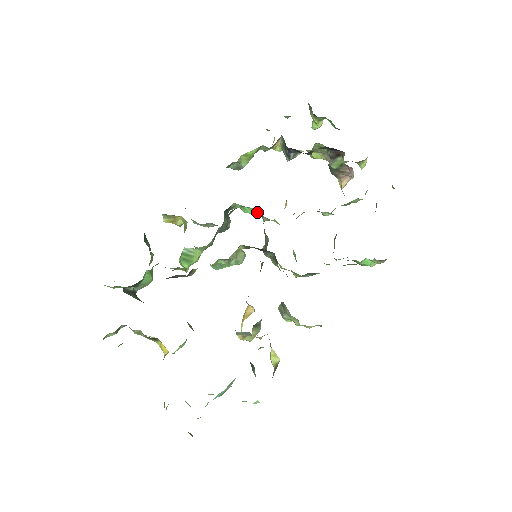
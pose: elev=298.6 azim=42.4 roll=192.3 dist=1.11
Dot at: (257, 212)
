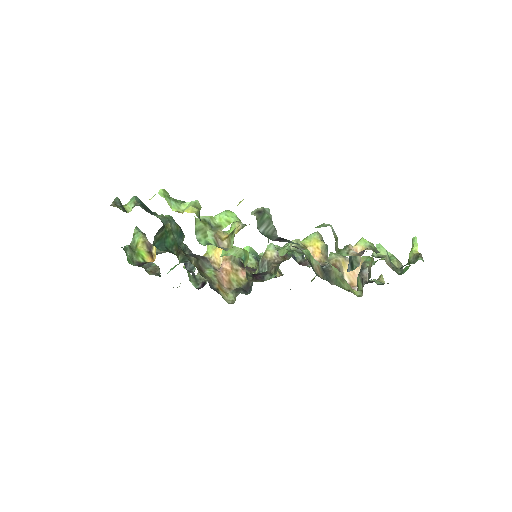
Dot at: occluded
